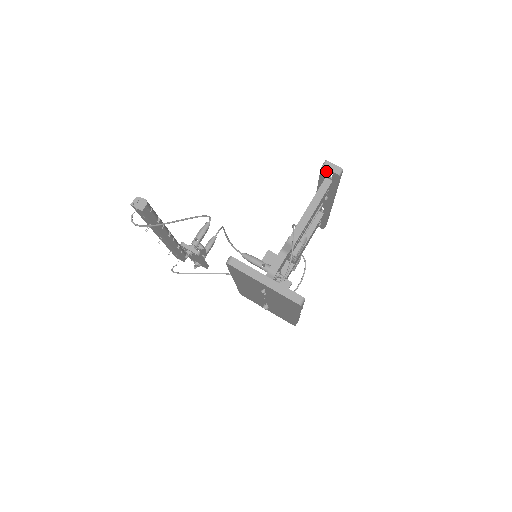
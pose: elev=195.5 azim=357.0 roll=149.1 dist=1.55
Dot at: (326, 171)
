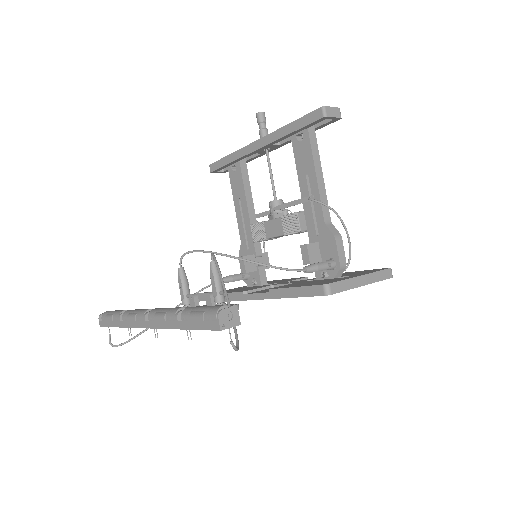
Dot at: (321, 118)
